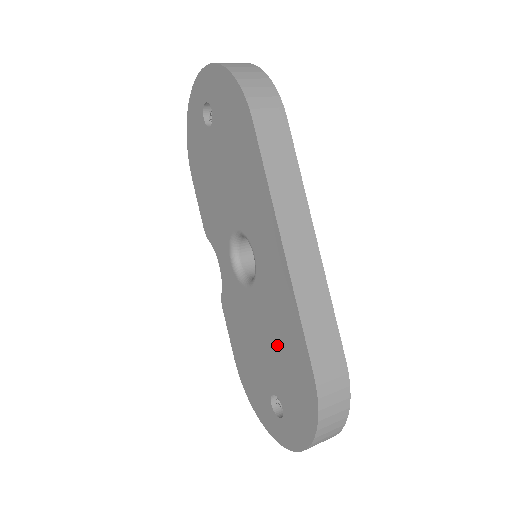
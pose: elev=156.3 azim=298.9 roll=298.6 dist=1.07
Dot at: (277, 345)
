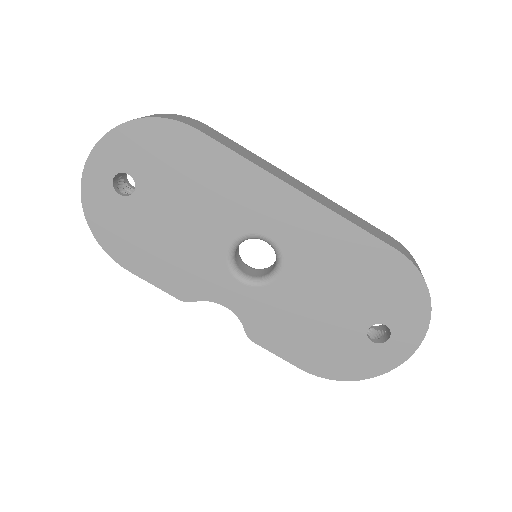
Dot at: (345, 279)
